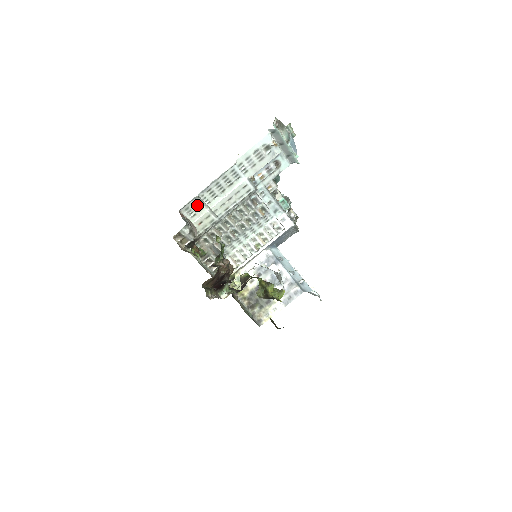
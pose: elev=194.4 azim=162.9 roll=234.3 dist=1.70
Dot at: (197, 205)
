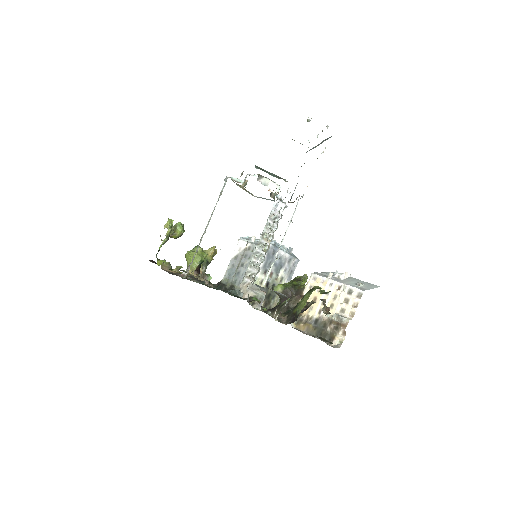
Dot at: occluded
